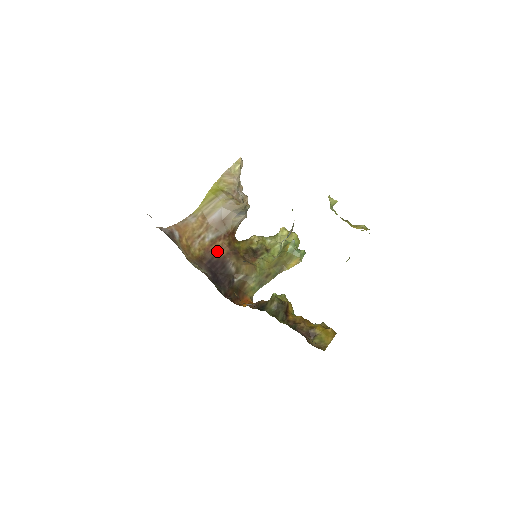
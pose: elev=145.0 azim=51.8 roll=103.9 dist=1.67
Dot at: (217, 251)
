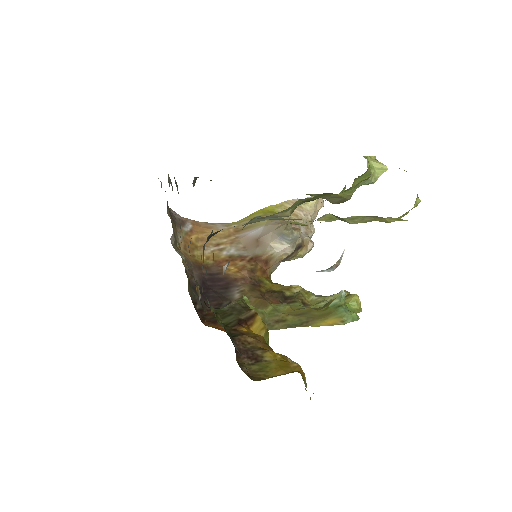
Dot at: (230, 270)
